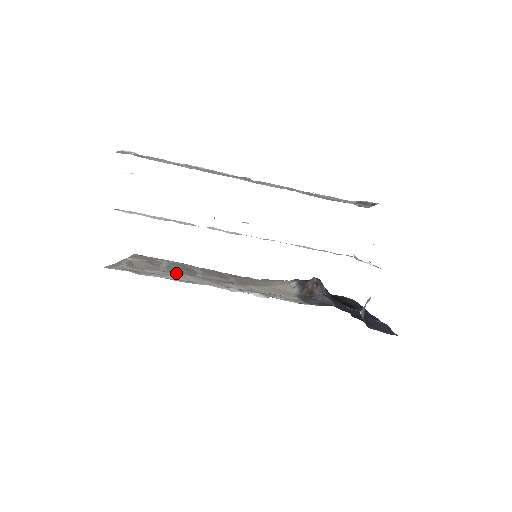
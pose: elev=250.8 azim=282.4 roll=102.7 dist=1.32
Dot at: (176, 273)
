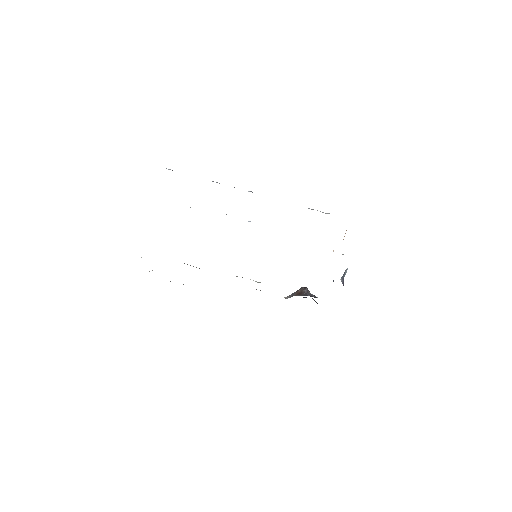
Dot at: occluded
